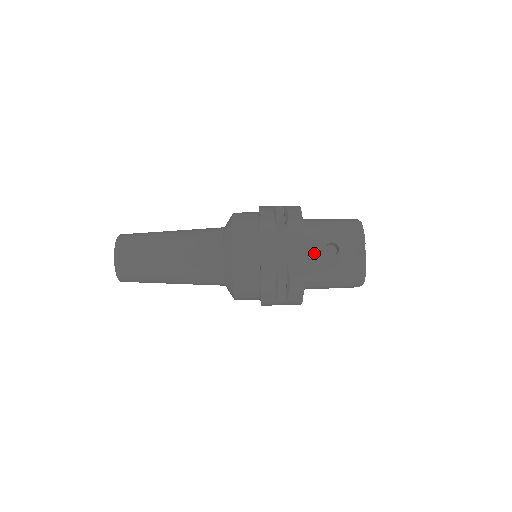
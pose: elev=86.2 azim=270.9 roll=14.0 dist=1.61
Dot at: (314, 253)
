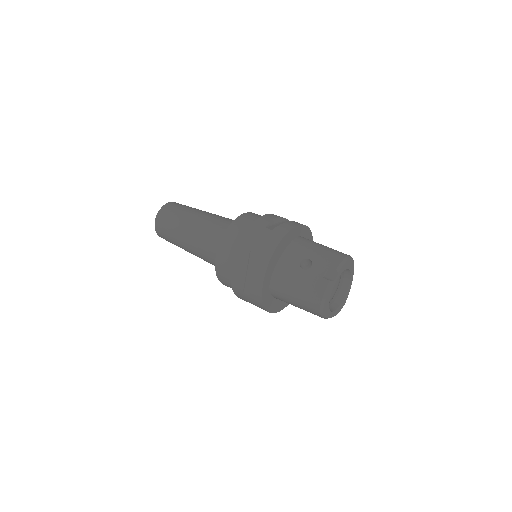
Dot at: (289, 261)
